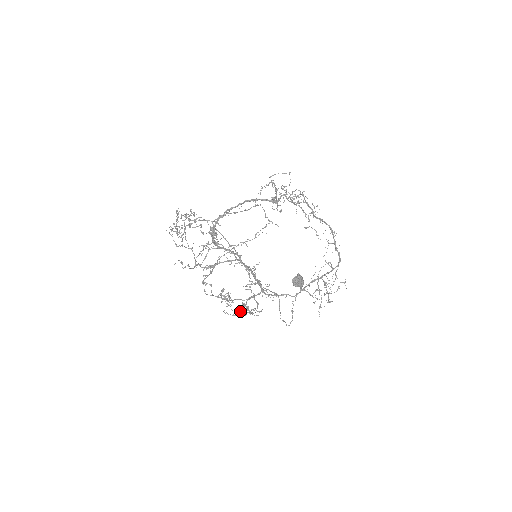
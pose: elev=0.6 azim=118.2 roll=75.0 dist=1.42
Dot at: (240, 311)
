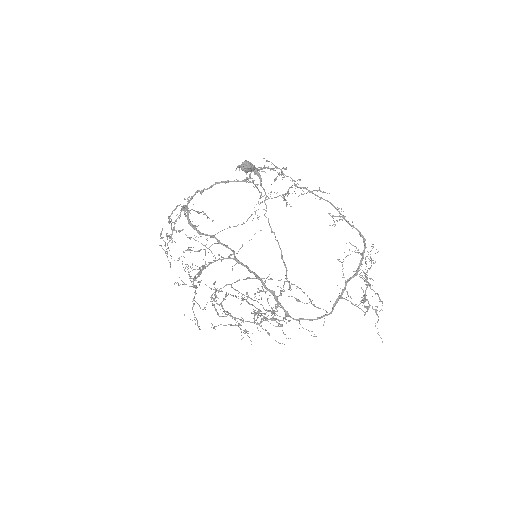
Dot at: occluded
